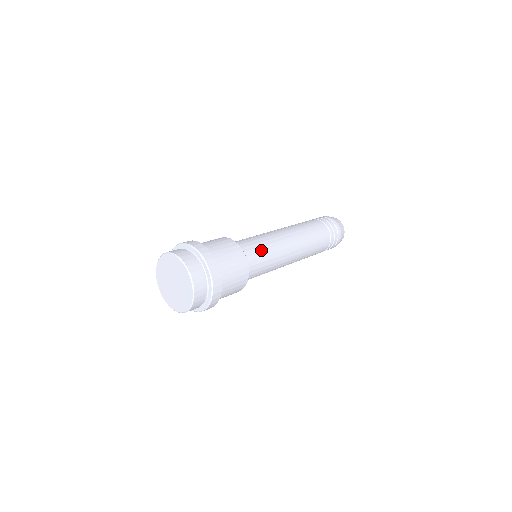
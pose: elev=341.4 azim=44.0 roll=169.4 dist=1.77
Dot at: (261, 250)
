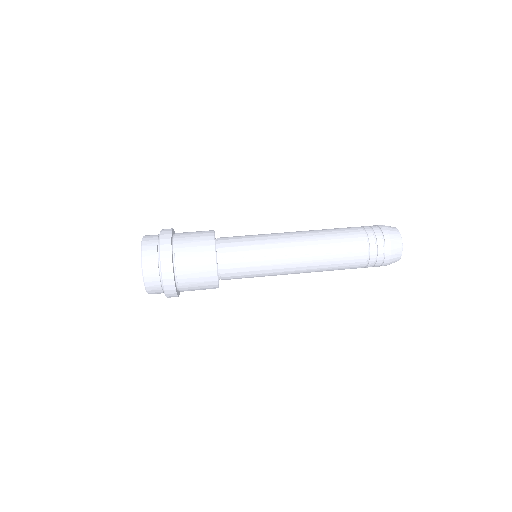
Dot at: (248, 276)
